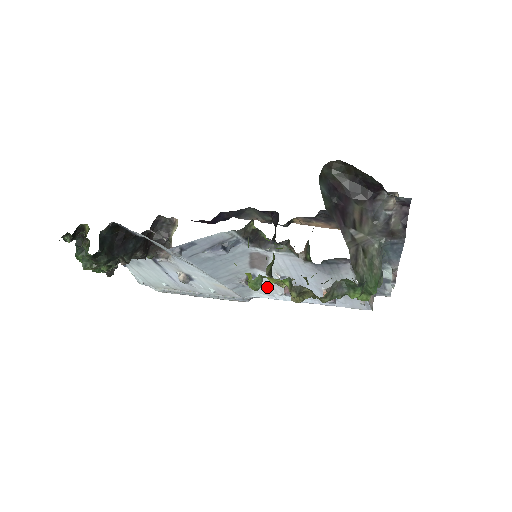
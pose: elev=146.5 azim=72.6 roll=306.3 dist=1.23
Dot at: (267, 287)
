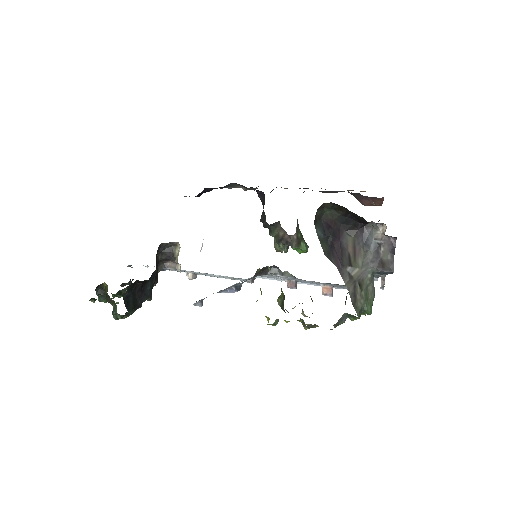
Dot at: occluded
